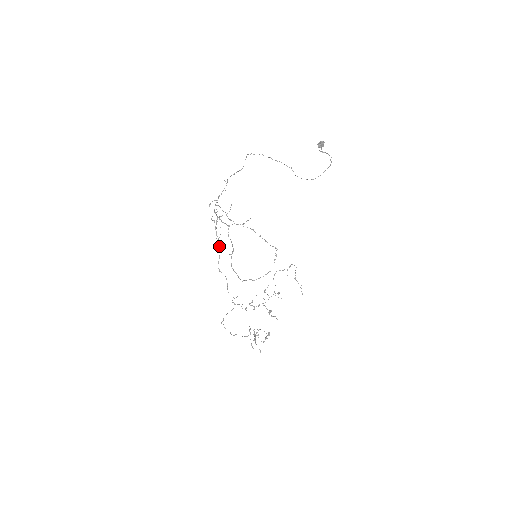
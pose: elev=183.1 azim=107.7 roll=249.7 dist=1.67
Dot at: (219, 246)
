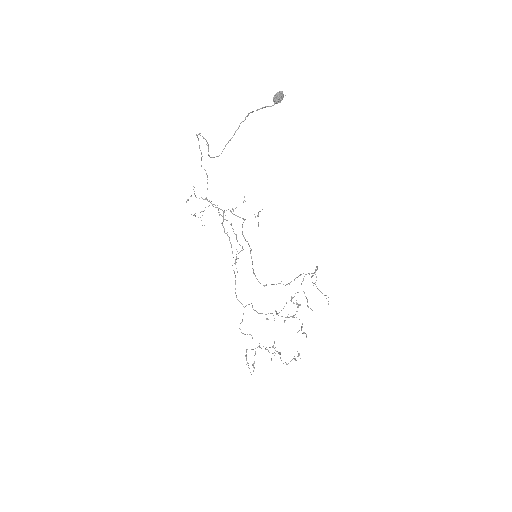
Dot at: (231, 244)
